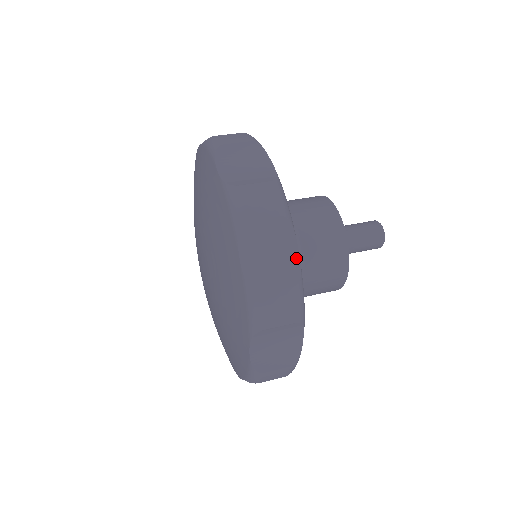
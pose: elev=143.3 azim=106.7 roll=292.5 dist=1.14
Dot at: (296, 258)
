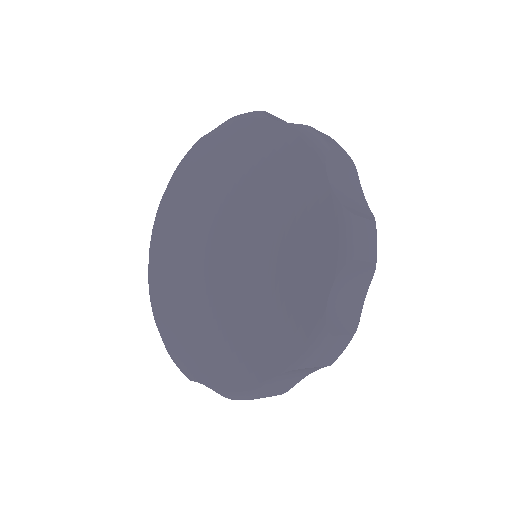
Dot at: occluded
